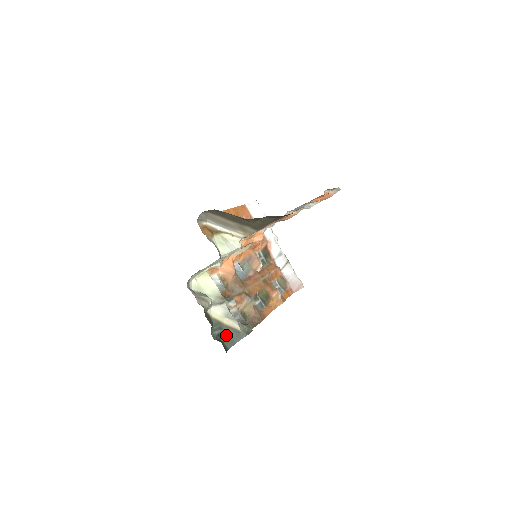
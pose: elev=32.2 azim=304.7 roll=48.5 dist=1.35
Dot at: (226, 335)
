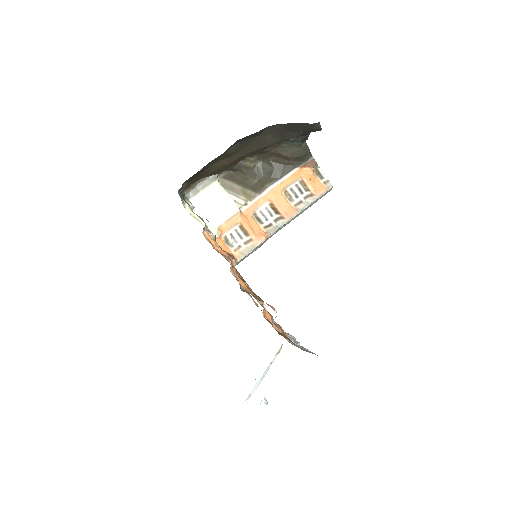
Dot at: occluded
